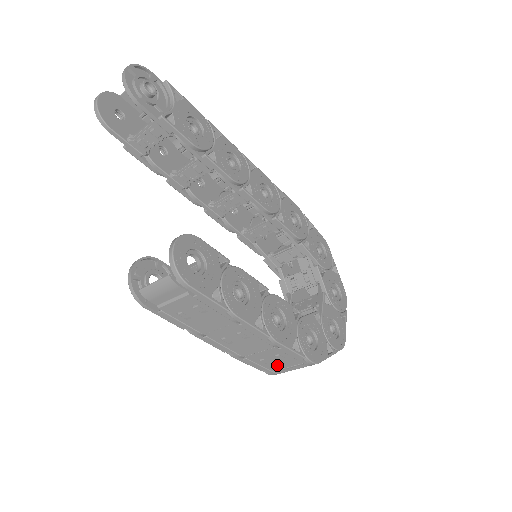
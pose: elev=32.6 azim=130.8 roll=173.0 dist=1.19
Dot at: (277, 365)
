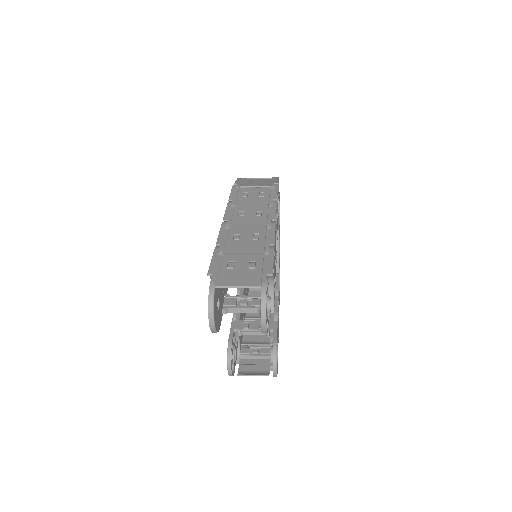
Dot at: occluded
